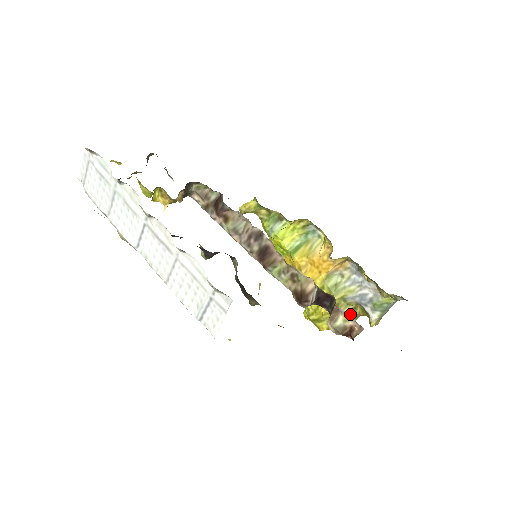
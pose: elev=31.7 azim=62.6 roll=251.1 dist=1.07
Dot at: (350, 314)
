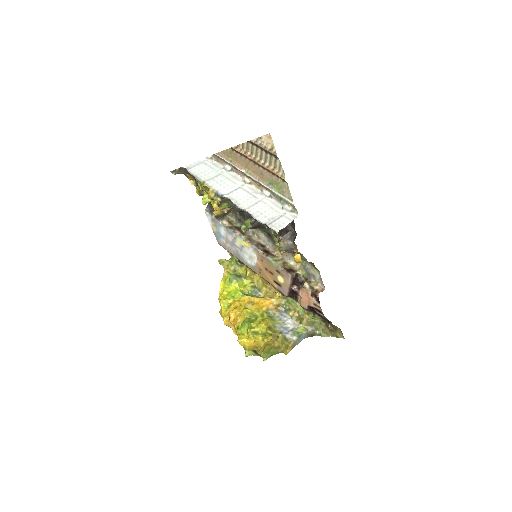
Dot at: (275, 339)
